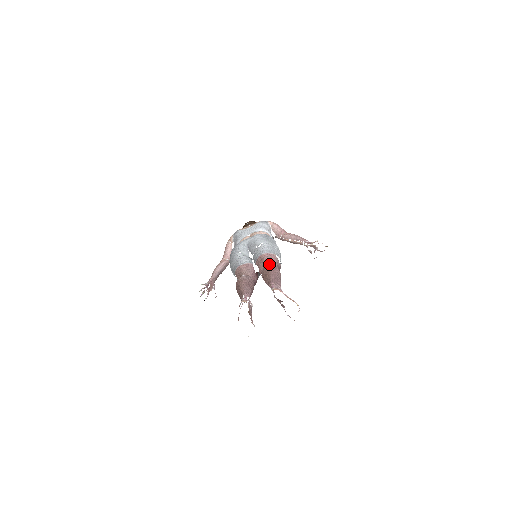
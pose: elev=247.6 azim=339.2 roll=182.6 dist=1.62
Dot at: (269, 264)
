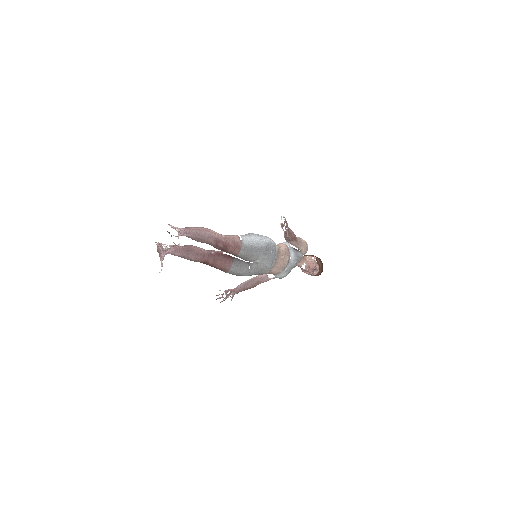
Dot at: occluded
